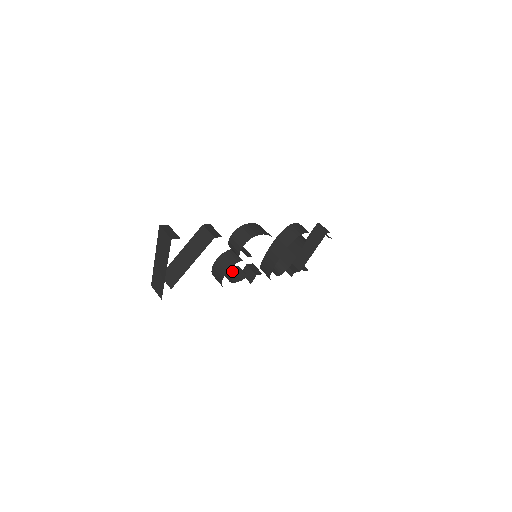
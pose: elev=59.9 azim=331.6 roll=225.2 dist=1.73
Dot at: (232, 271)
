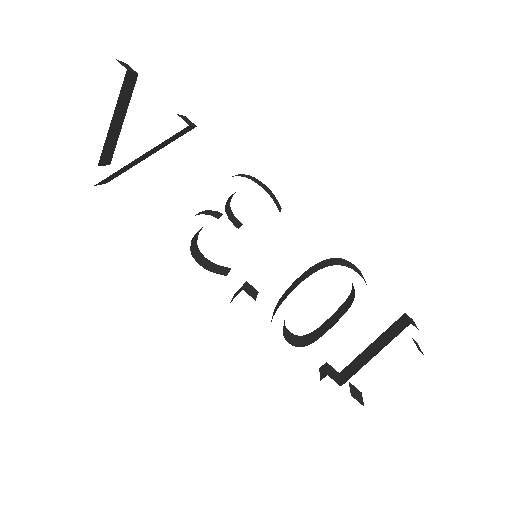
Dot at: (216, 265)
